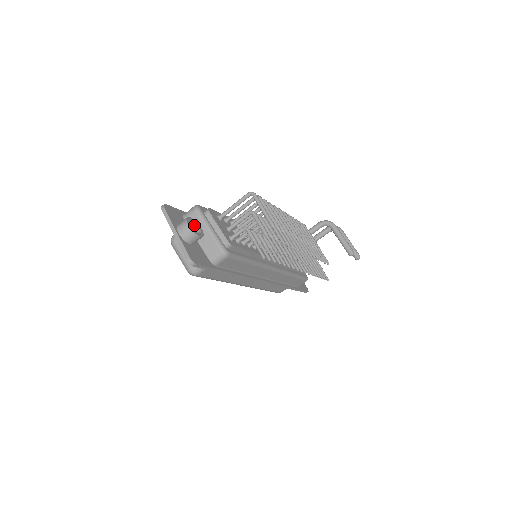
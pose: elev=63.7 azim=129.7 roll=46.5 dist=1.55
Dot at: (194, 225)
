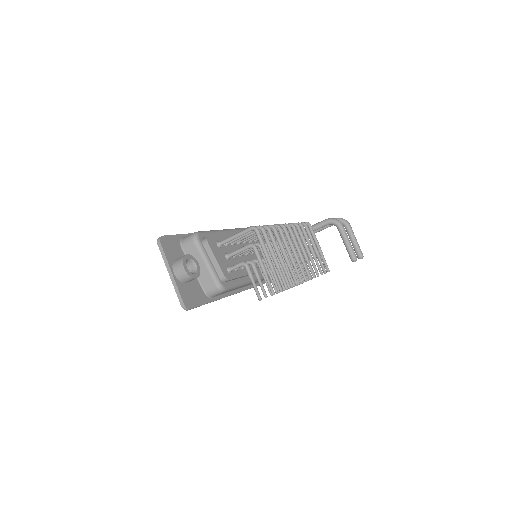
Dot at: (191, 261)
